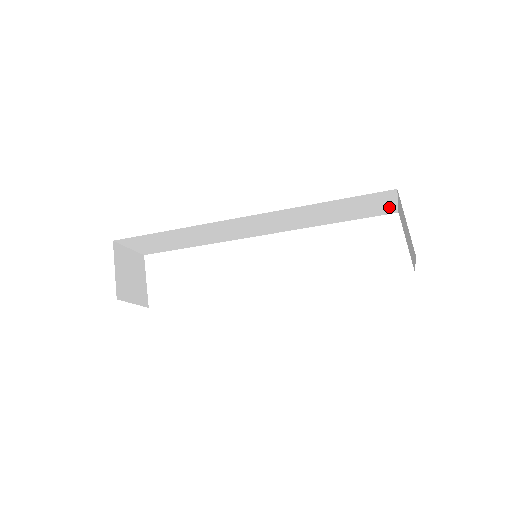
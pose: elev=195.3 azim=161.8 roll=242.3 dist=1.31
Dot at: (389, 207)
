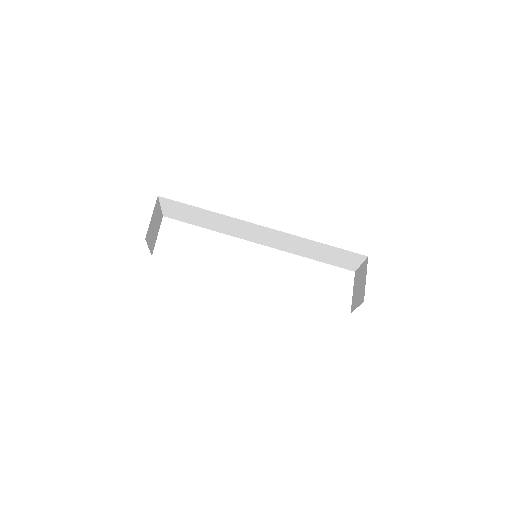
Dot at: (353, 265)
